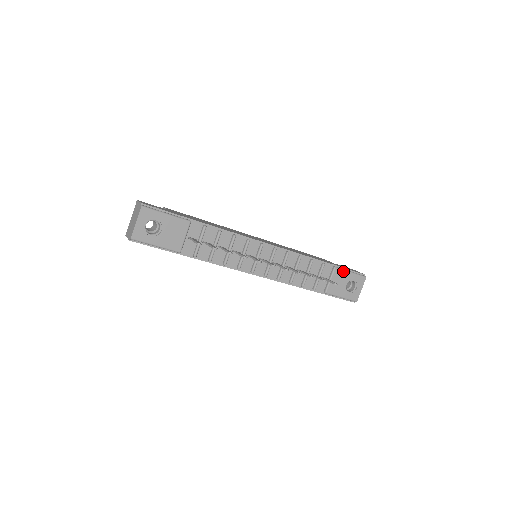
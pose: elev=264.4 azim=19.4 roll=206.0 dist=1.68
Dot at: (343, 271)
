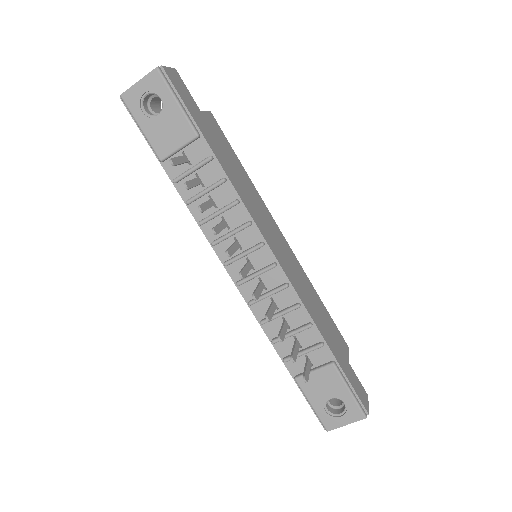
Dot at: (340, 378)
